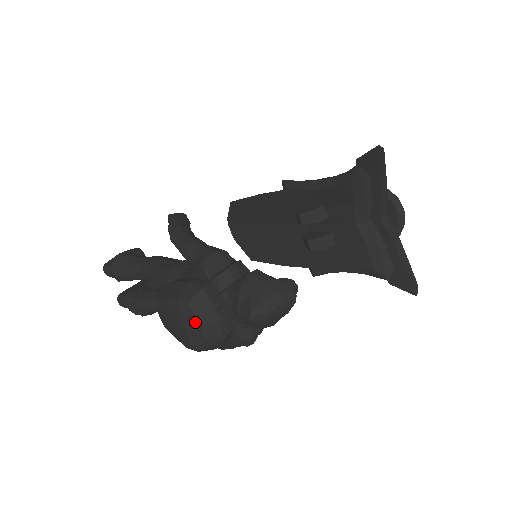
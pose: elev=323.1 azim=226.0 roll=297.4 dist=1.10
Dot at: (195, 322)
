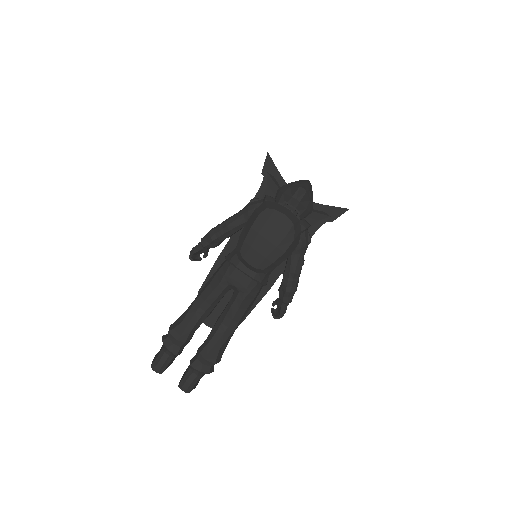
Dot at: (279, 215)
